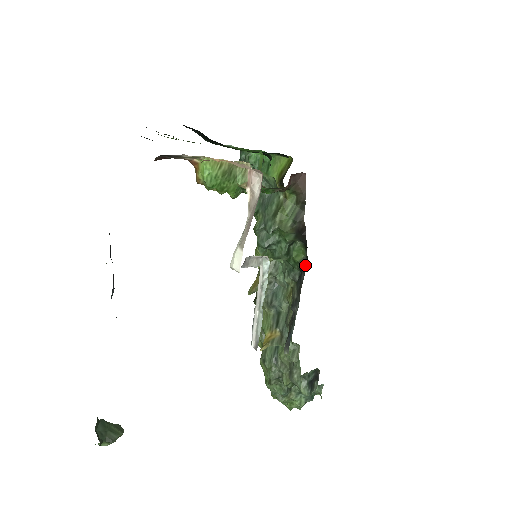
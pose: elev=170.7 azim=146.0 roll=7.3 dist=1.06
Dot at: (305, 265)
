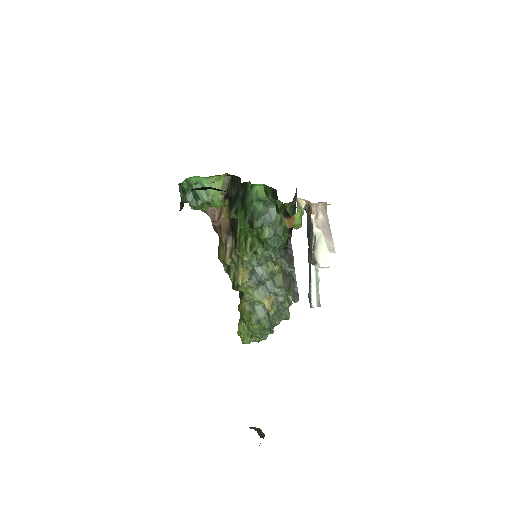
Dot at: (290, 243)
